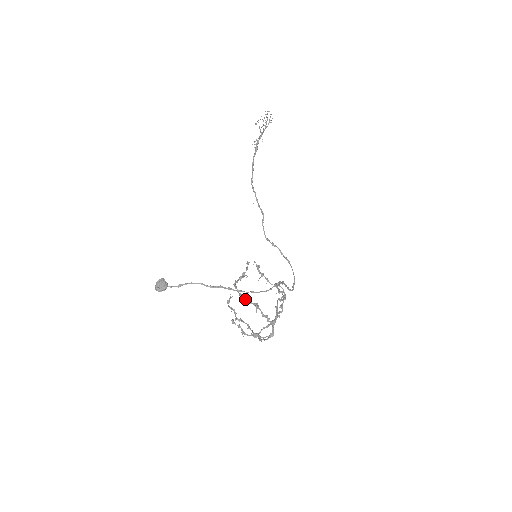
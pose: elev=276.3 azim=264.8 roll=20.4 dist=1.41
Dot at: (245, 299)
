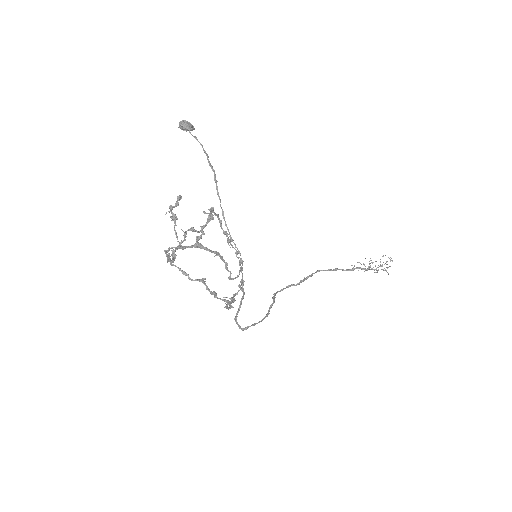
Dot at: (211, 210)
